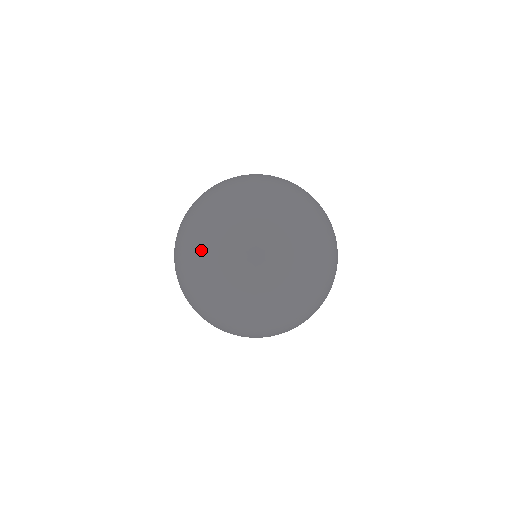
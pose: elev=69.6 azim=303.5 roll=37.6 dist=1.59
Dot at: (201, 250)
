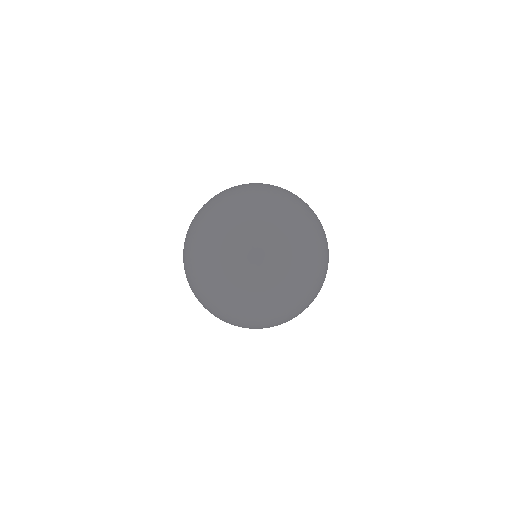
Dot at: (199, 234)
